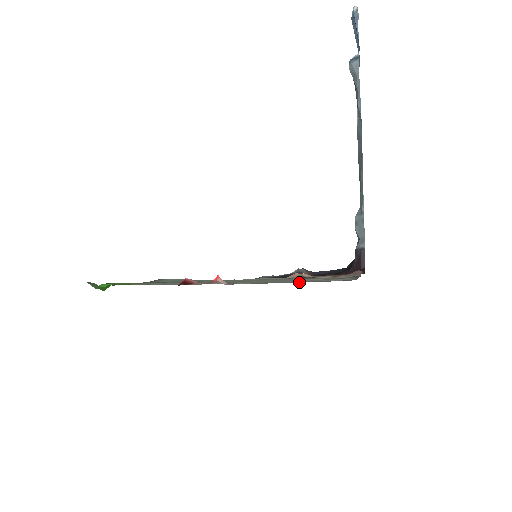
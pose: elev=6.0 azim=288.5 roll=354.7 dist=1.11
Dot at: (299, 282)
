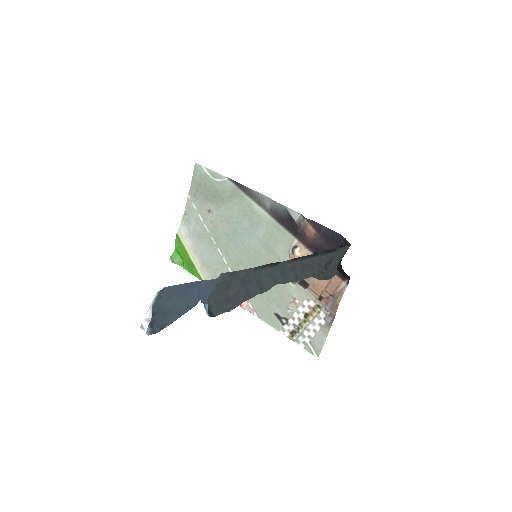
Dot at: occluded
